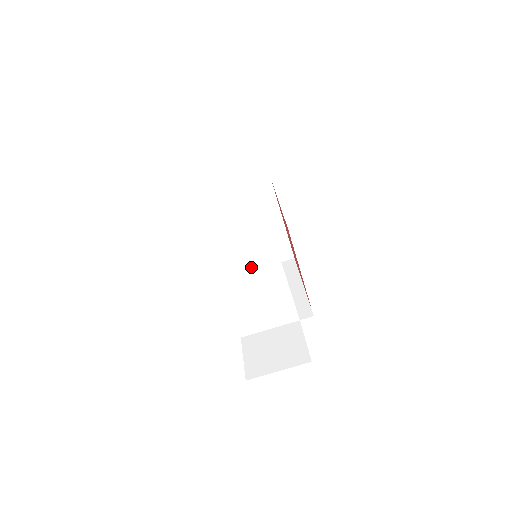
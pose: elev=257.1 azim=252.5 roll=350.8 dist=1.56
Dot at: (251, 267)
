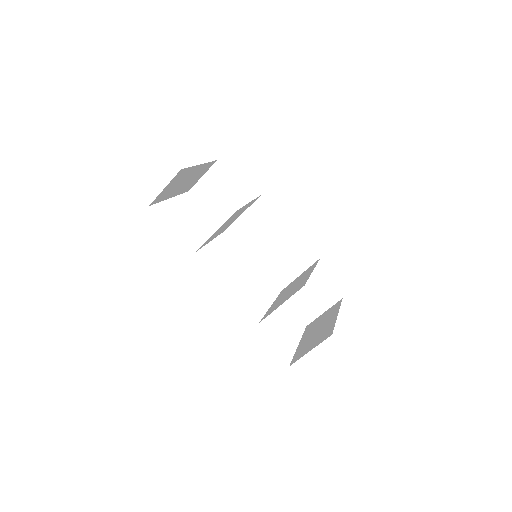
Dot at: occluded
